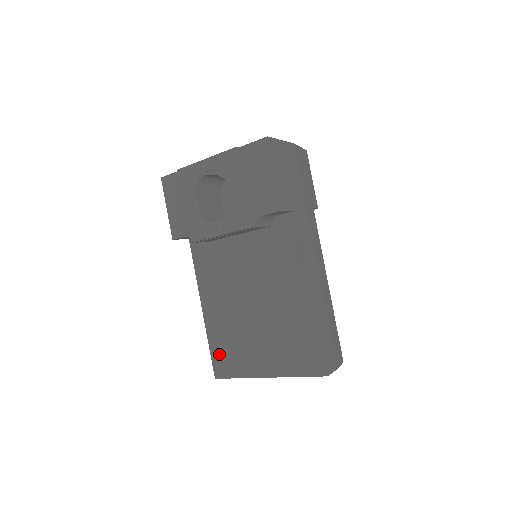
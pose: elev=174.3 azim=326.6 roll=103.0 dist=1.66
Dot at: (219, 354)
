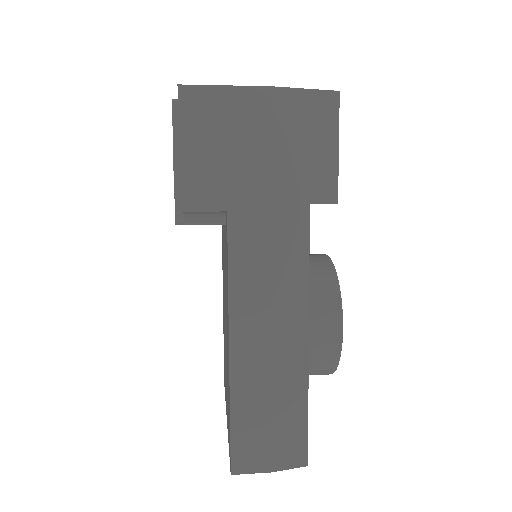
Dot at: occluded
